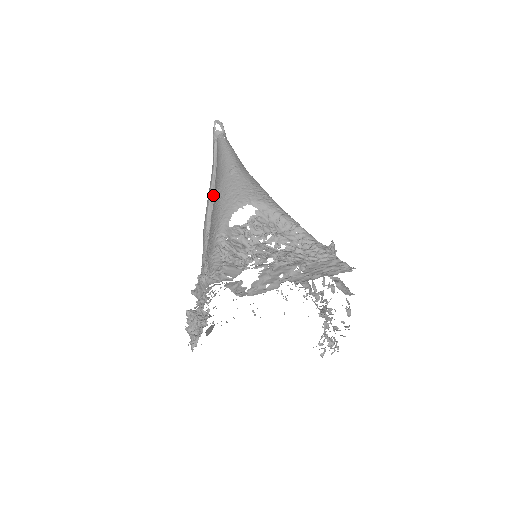
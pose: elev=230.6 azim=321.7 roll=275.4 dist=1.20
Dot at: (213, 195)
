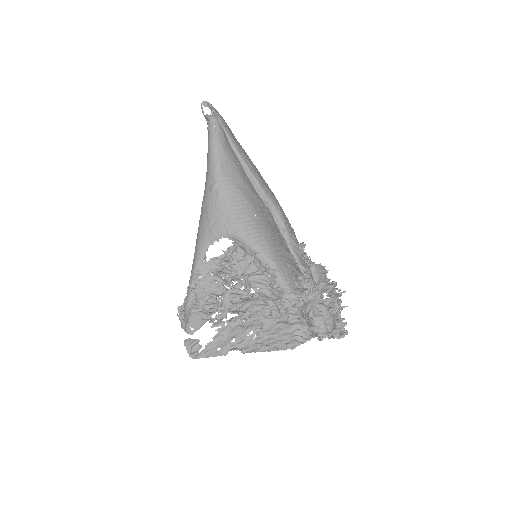
Dot at: occluded
